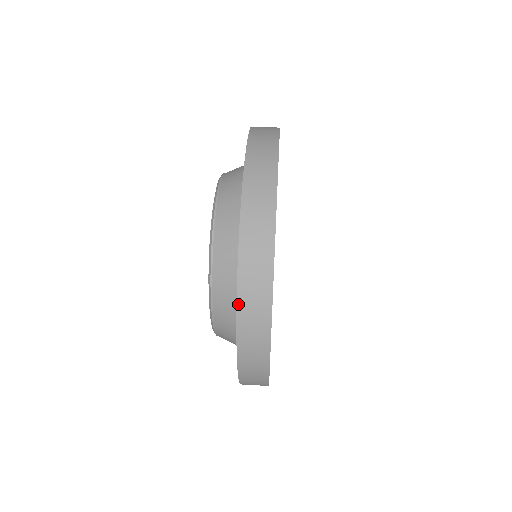
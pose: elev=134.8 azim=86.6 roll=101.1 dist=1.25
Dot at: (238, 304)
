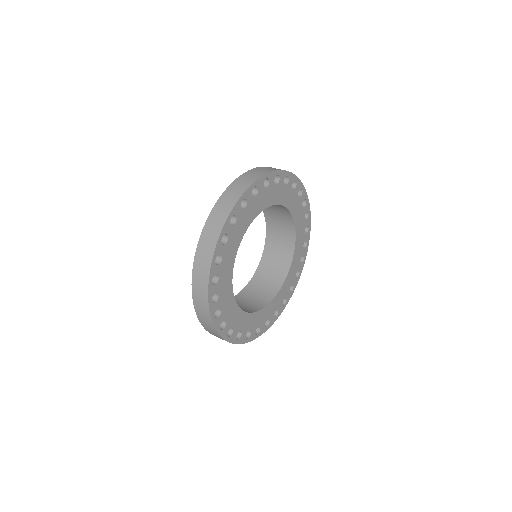
Dot at: (203, 230)
